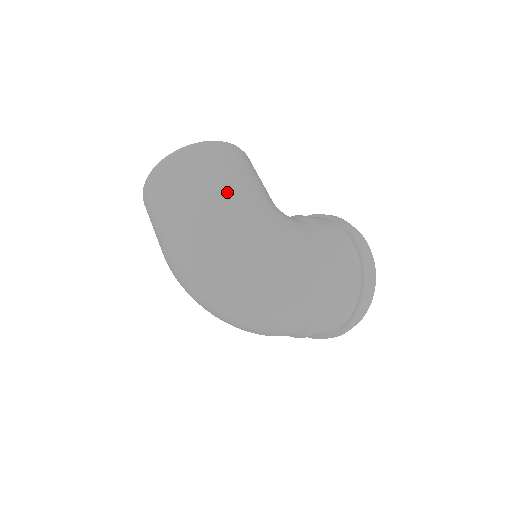
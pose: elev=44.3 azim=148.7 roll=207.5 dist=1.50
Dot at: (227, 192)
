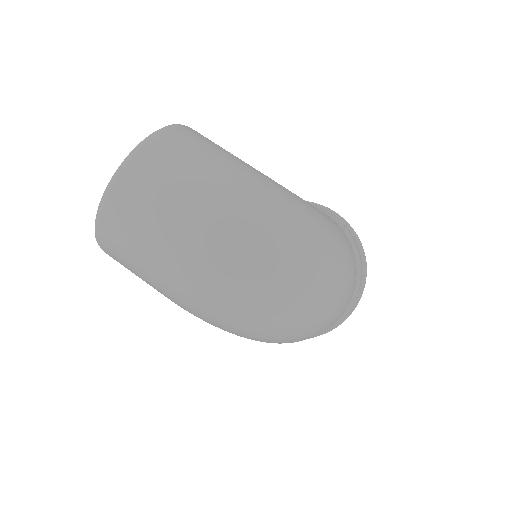
Dot at: (245, 170)
